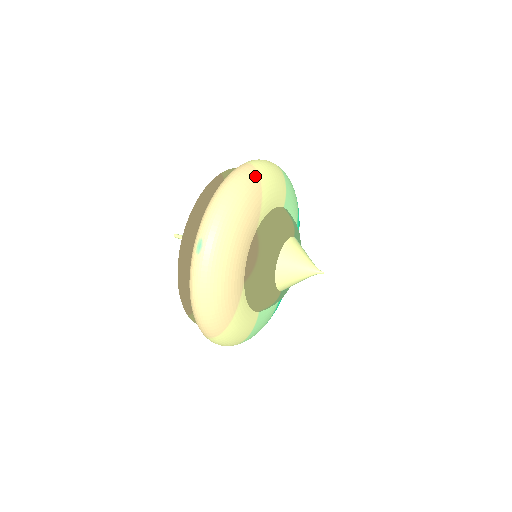
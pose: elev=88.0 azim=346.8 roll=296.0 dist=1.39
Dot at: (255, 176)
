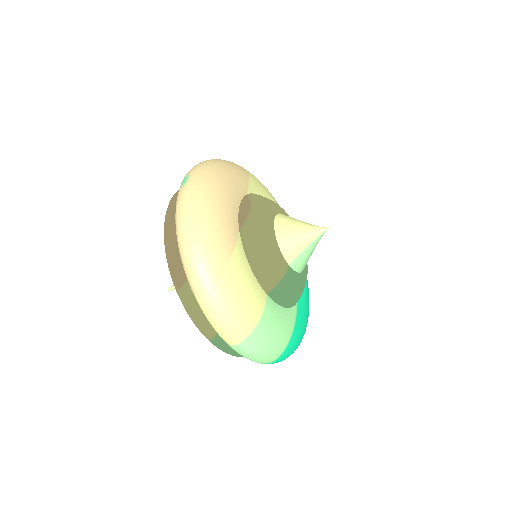
Dot at: (240, 166)
